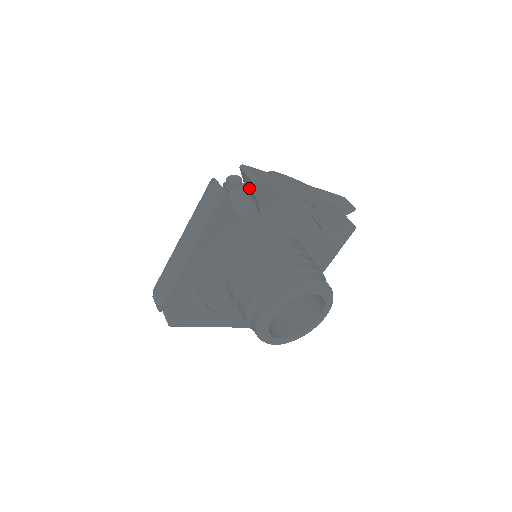
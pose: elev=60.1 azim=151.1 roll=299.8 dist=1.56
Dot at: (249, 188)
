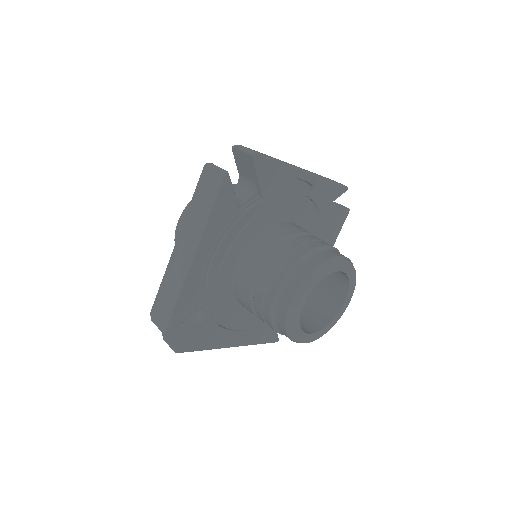
Dot at: (246, 170)
